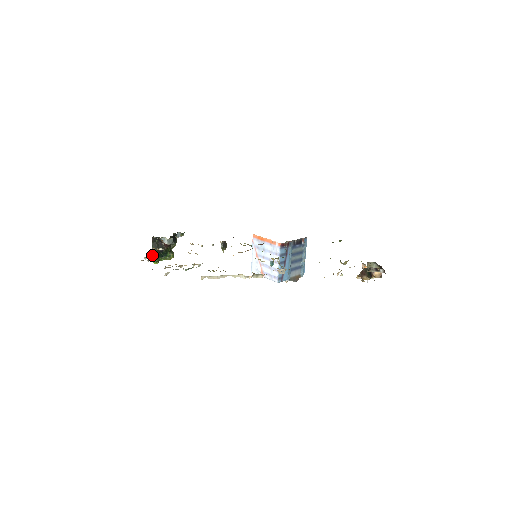
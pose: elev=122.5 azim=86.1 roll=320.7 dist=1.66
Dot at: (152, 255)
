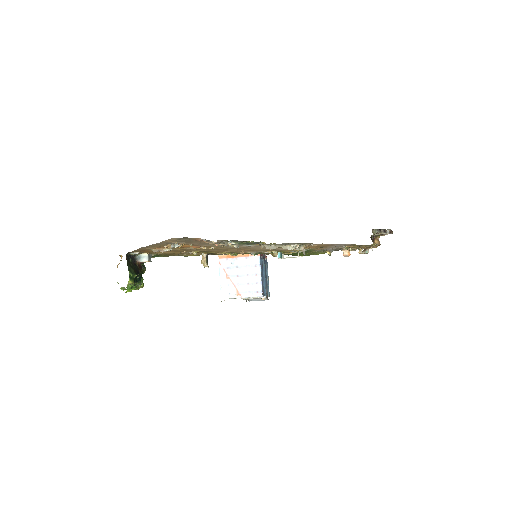
Dot at: occluded
